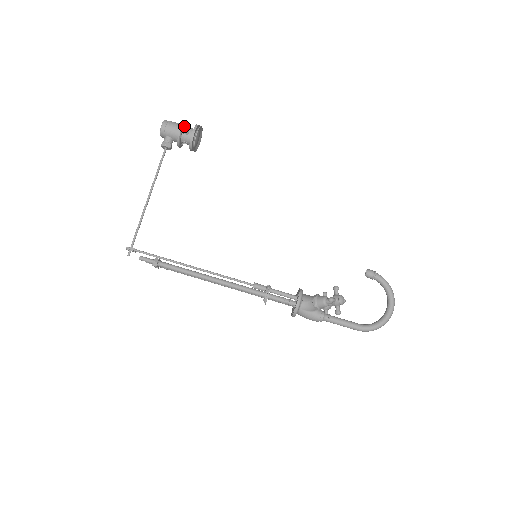
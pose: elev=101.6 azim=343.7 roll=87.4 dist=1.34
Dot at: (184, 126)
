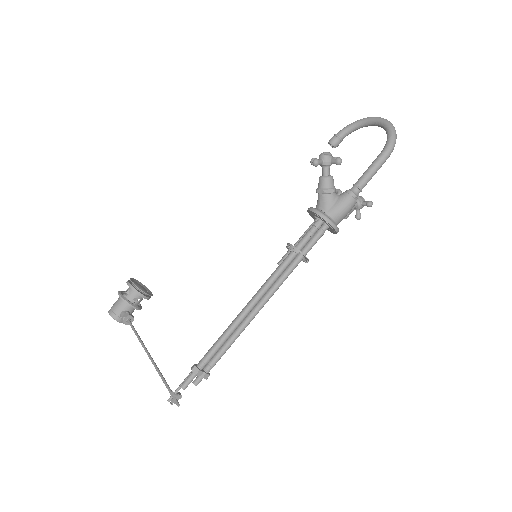
Dot at: (123, 294)
